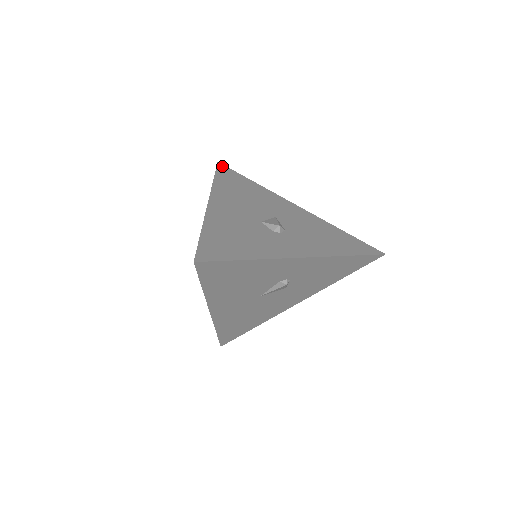
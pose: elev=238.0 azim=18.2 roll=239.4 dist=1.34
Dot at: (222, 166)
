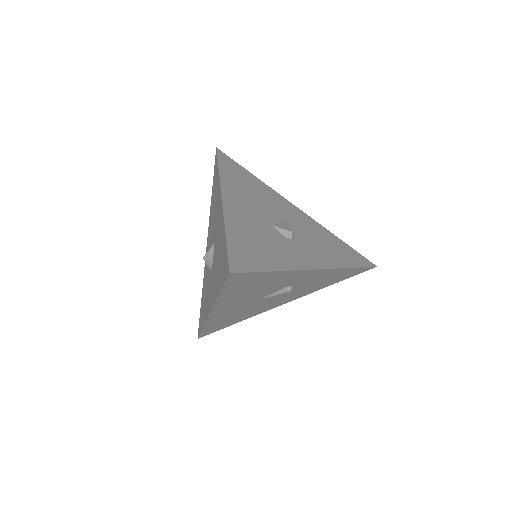
Dot at: (222, 153)
